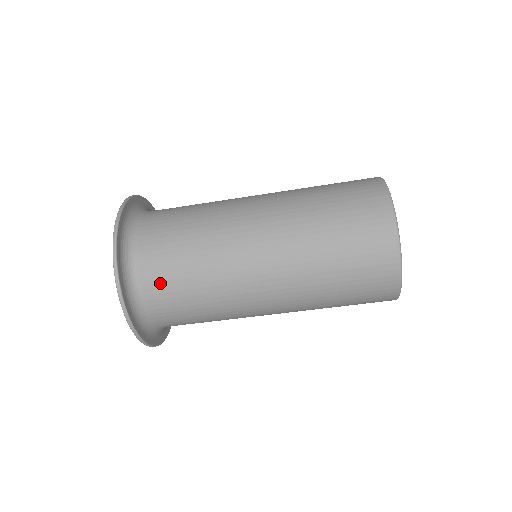
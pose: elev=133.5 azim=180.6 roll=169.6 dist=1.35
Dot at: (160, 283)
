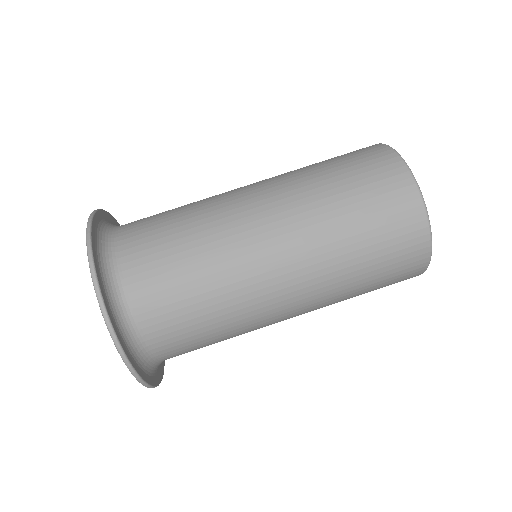
Dot at: (140, 247)
